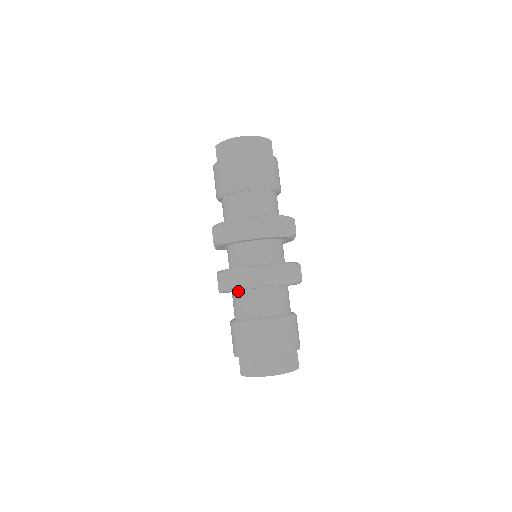
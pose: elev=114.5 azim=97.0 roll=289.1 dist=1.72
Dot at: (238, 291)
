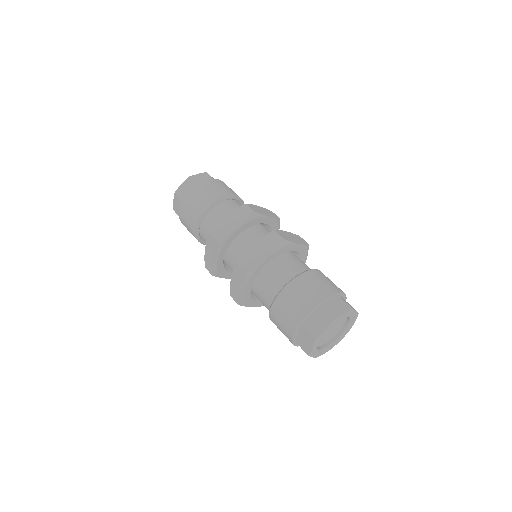
Dot at: (263, 271)
